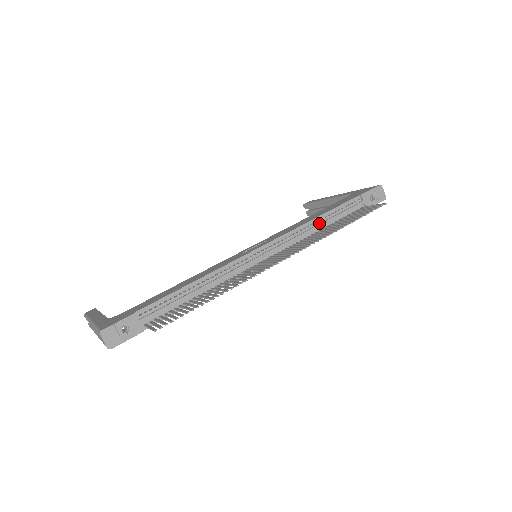
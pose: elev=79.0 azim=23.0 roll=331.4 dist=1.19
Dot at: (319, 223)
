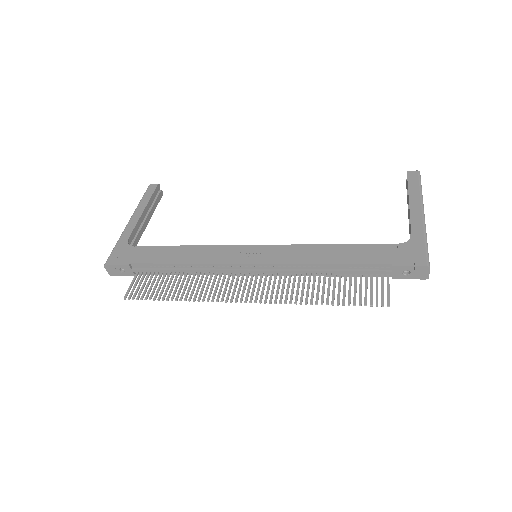
Dot at: (324, 268)
